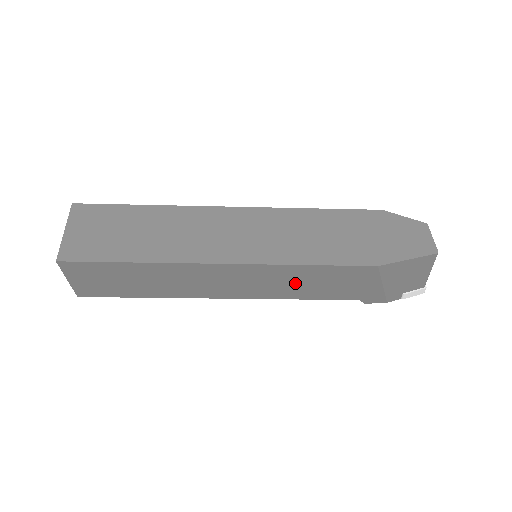
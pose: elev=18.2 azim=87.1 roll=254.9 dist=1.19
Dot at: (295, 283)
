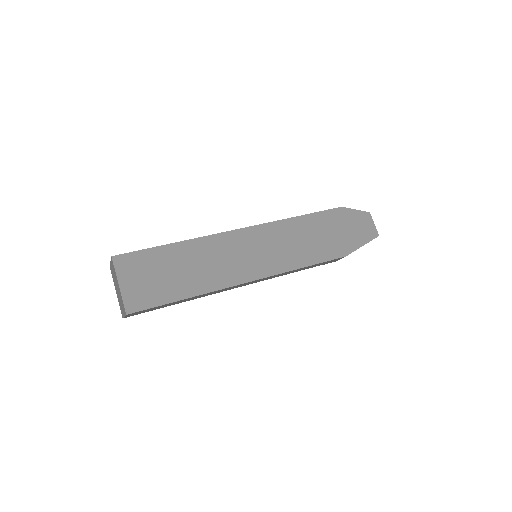
Dot at: occluded
